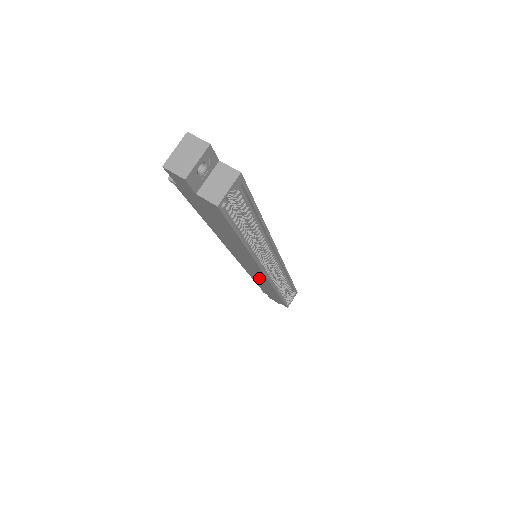
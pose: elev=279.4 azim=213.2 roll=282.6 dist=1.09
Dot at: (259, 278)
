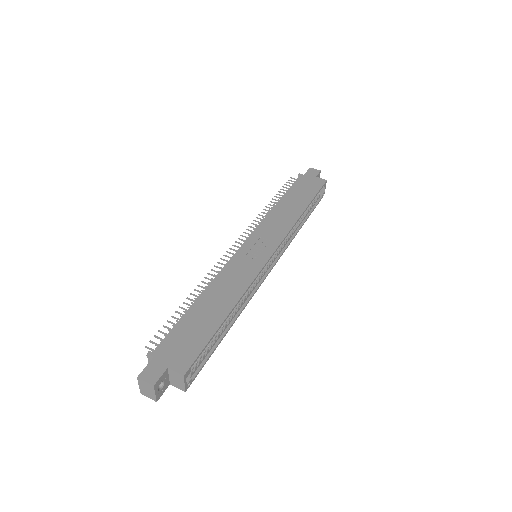
Dot at: occluded
